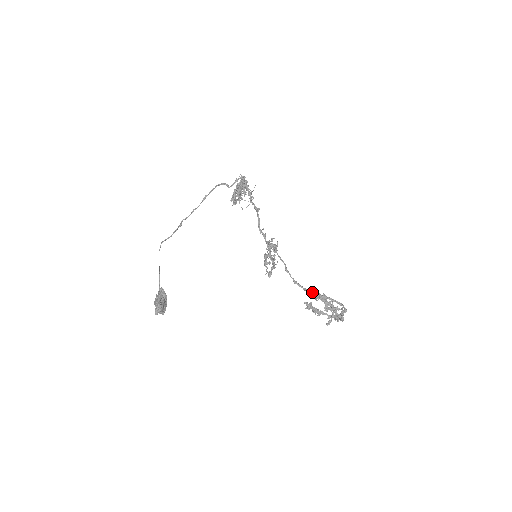
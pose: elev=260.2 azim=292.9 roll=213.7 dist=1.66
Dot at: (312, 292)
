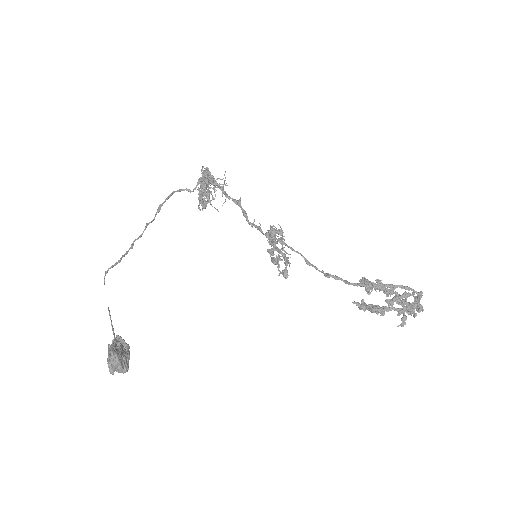
Dot at: occluded
